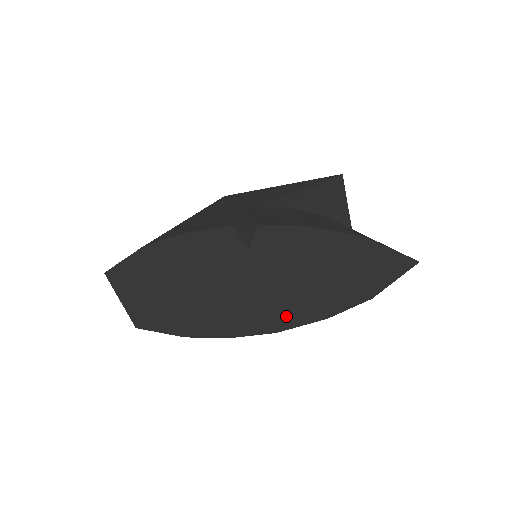
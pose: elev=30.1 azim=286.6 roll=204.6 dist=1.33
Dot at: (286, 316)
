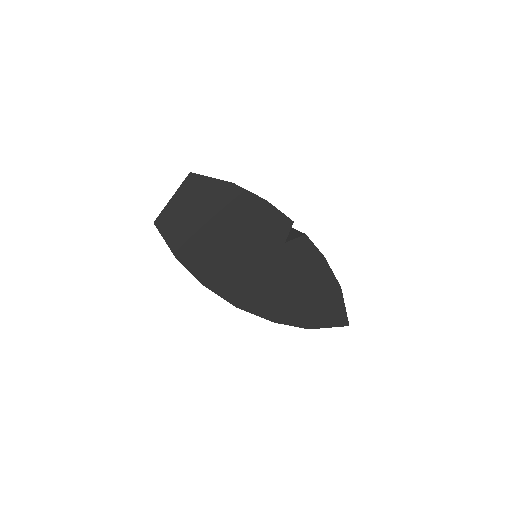
Dot at: (256, 301)
